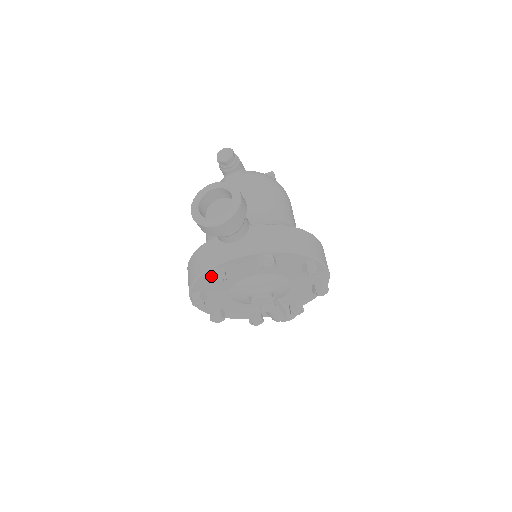
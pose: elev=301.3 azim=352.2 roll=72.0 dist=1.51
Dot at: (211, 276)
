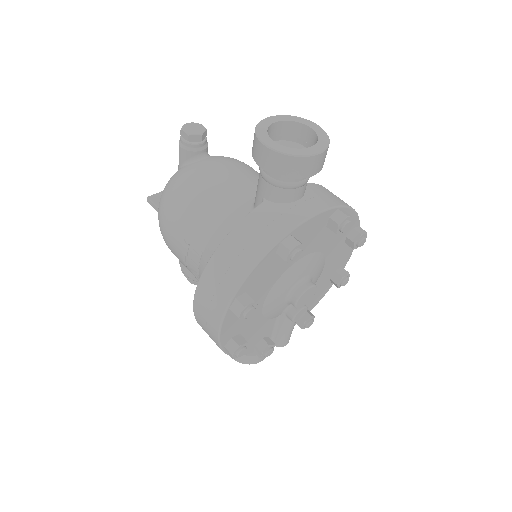
Dot at: (290, 246)
